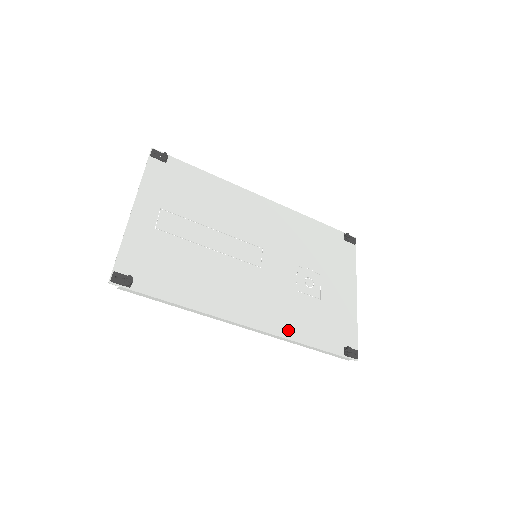
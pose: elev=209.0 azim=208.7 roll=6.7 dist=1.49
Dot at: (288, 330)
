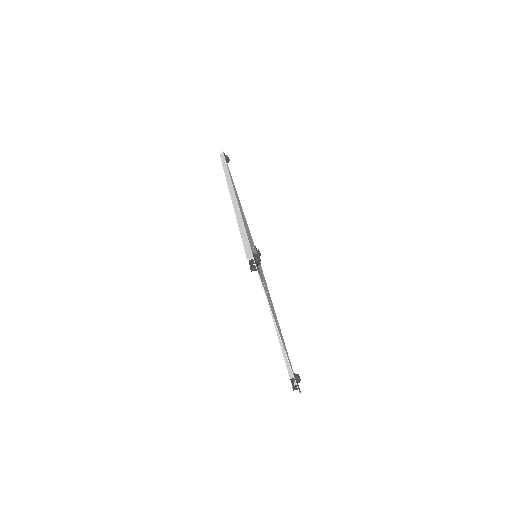
Dot at: occluded
